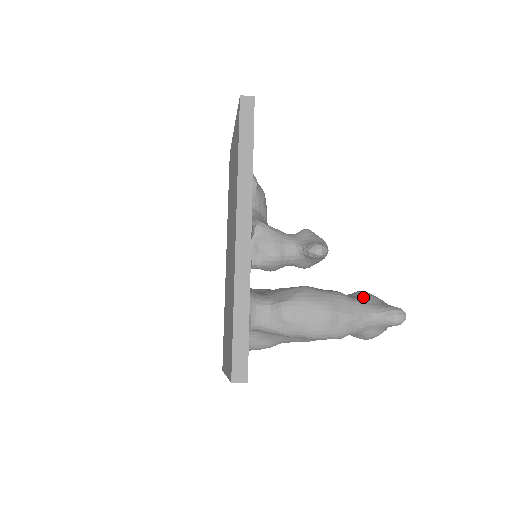
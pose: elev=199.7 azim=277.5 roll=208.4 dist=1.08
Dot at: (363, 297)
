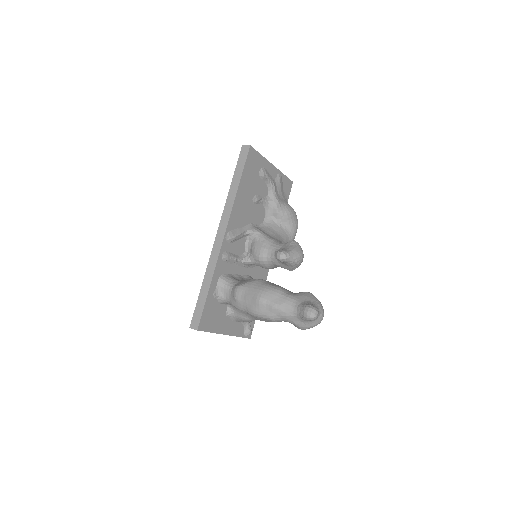
Dot at: (299, 295)
